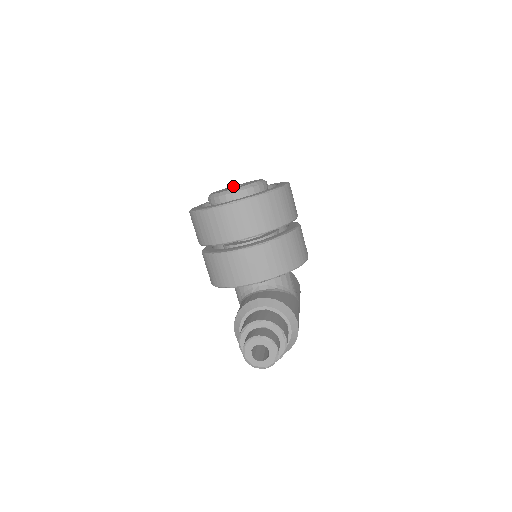
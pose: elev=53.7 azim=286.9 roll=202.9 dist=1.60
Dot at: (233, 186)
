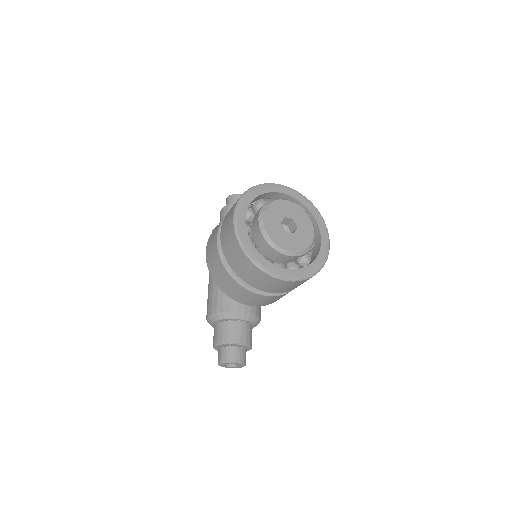
Dot at: (284, 208)
